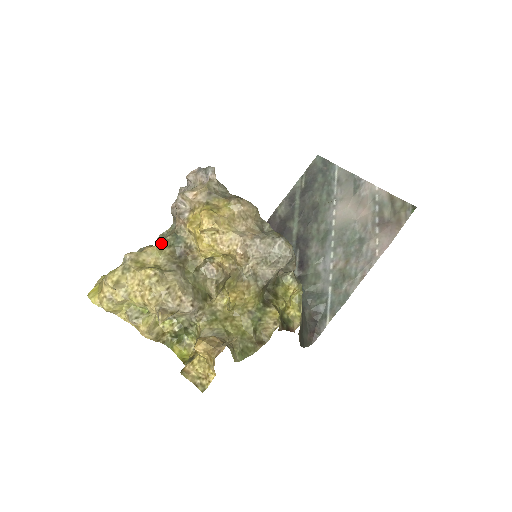
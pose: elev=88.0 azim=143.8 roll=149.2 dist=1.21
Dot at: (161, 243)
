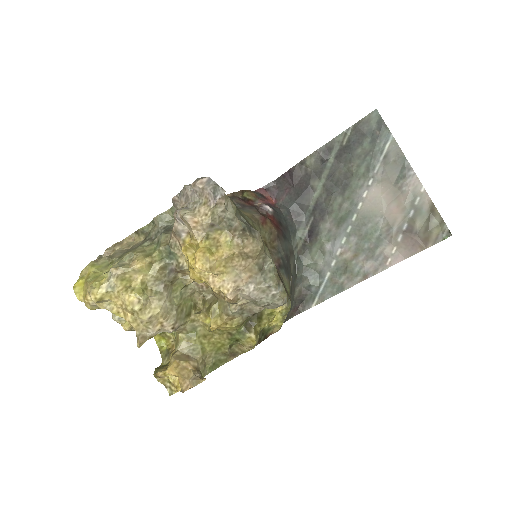
Dot at: (154, 242)
